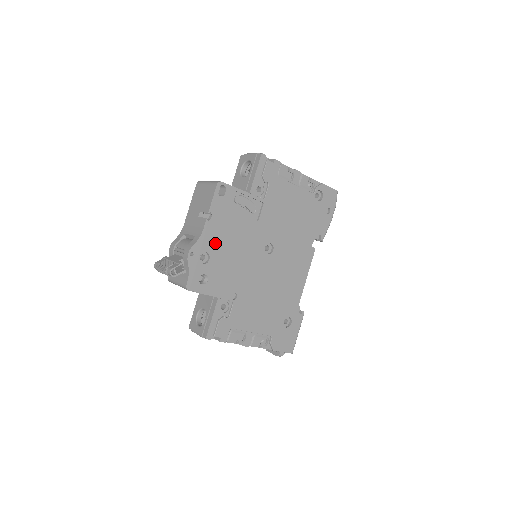
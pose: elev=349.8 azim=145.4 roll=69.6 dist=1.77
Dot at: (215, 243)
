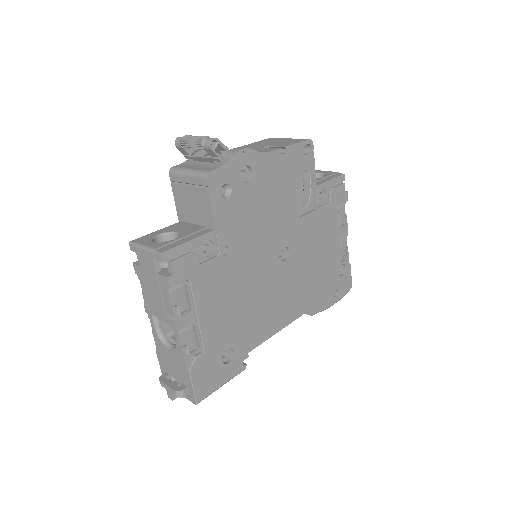
Dot at: (264, 178)
